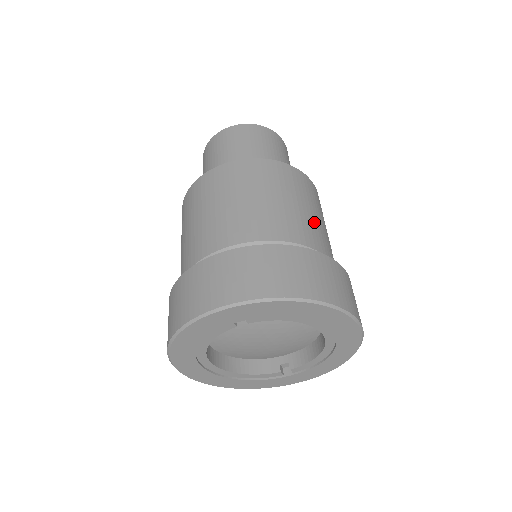
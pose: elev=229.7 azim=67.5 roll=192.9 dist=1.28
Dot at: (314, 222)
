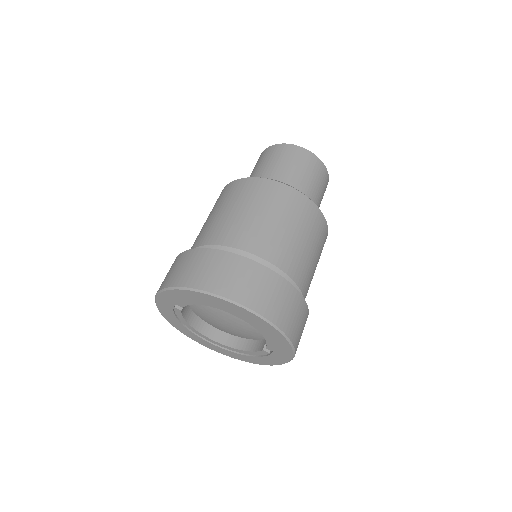
Dot at: (249, 223)
